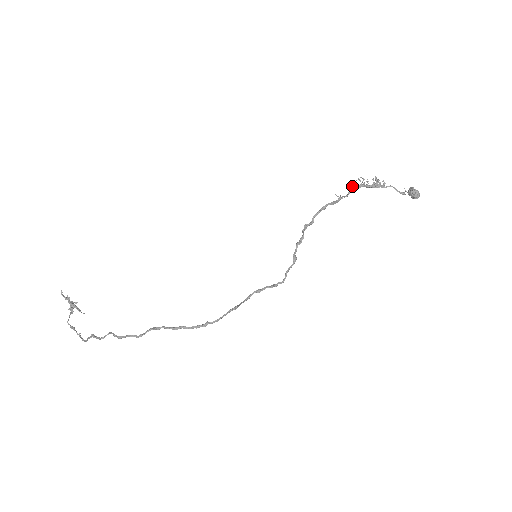
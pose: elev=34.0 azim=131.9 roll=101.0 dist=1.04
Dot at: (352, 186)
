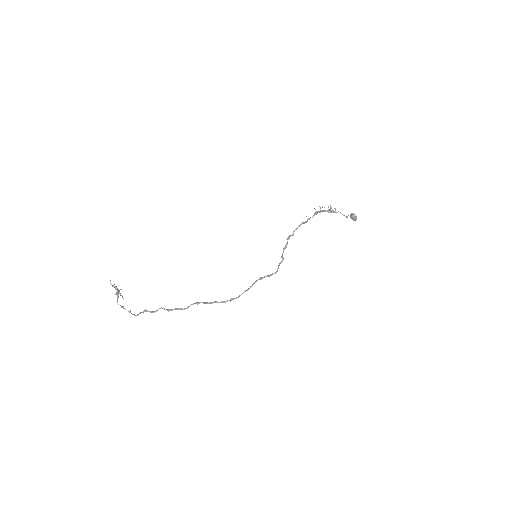
Dot at: (316, 211)
